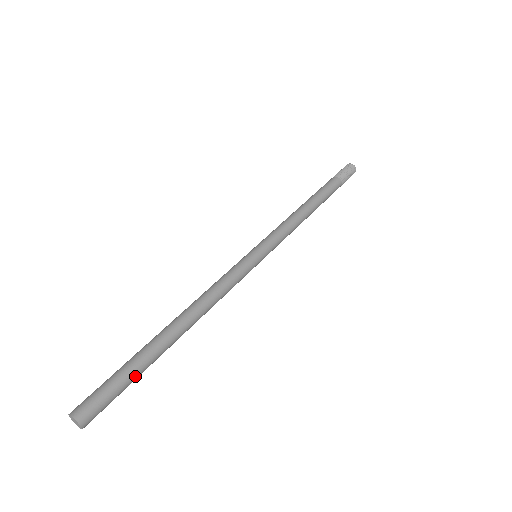
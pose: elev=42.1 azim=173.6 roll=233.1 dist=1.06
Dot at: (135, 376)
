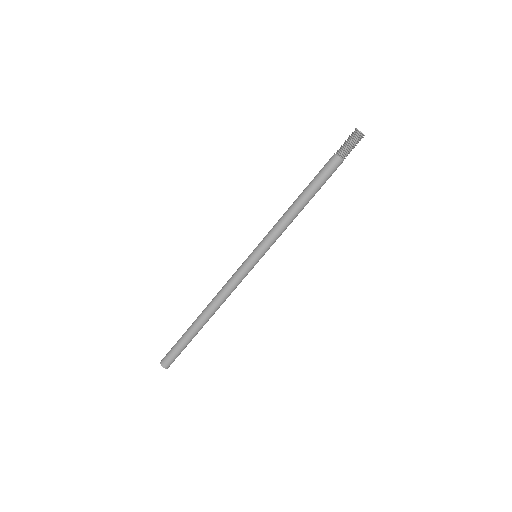
Dot at: (185, 345)
